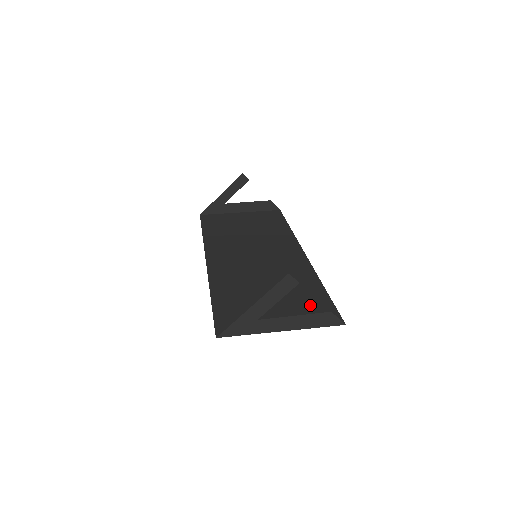
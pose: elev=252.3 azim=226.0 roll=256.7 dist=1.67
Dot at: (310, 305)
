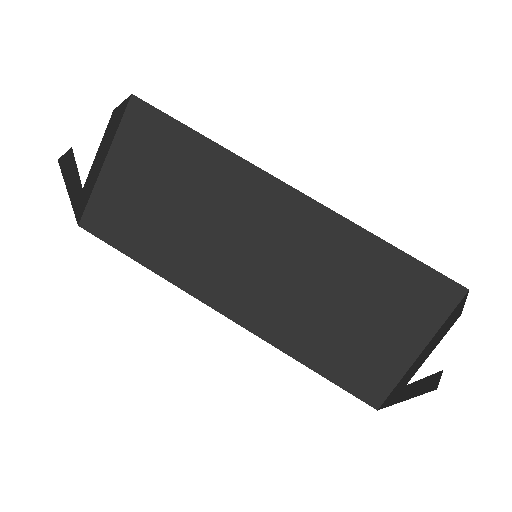
Dot at: (405, 291)
